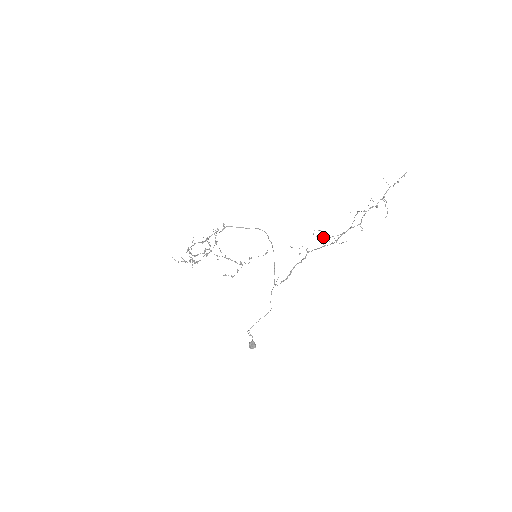
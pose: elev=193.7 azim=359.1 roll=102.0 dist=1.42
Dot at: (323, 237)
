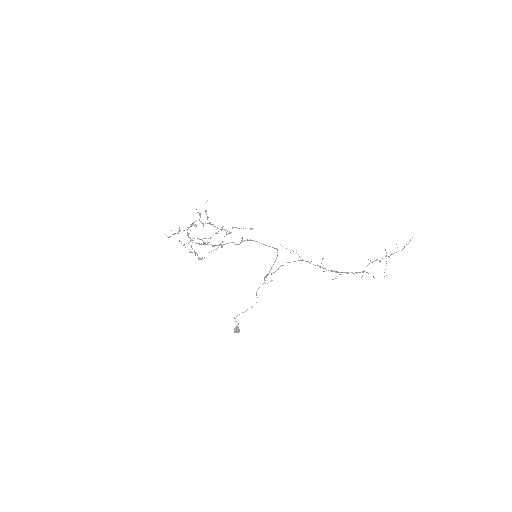
Dot at: occluded
